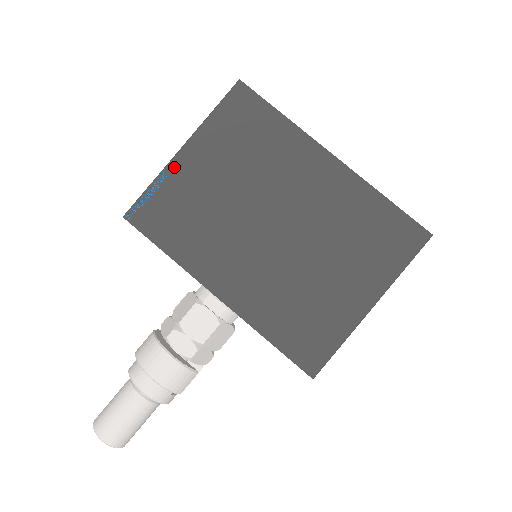
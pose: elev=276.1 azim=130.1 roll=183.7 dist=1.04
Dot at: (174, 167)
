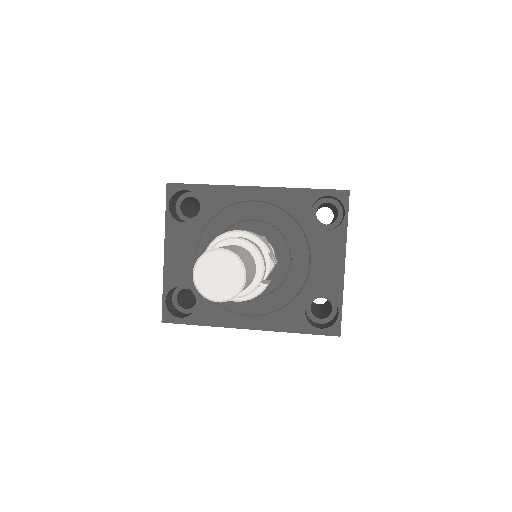
Dot at: occluded
